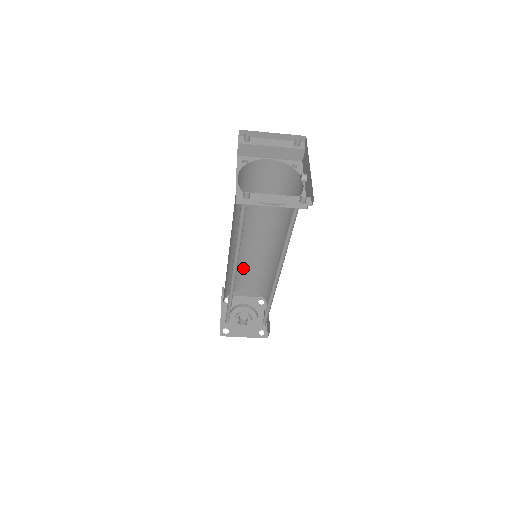
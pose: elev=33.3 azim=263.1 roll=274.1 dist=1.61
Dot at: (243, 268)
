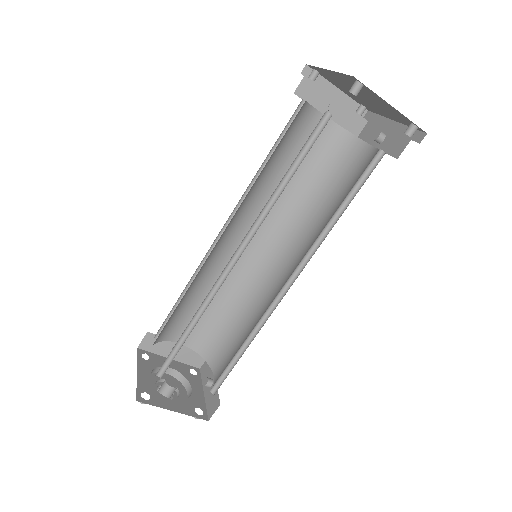
Dot at: (199, 298)
